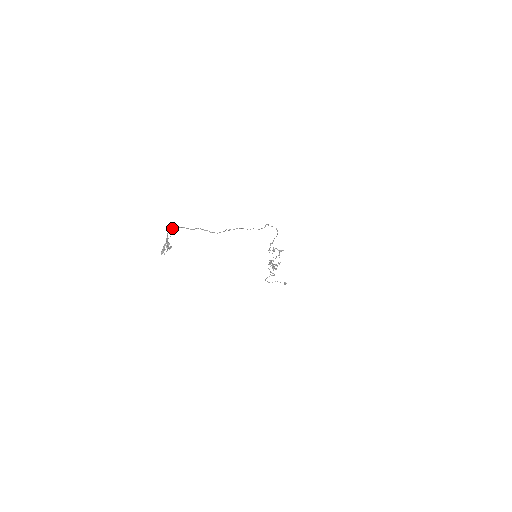
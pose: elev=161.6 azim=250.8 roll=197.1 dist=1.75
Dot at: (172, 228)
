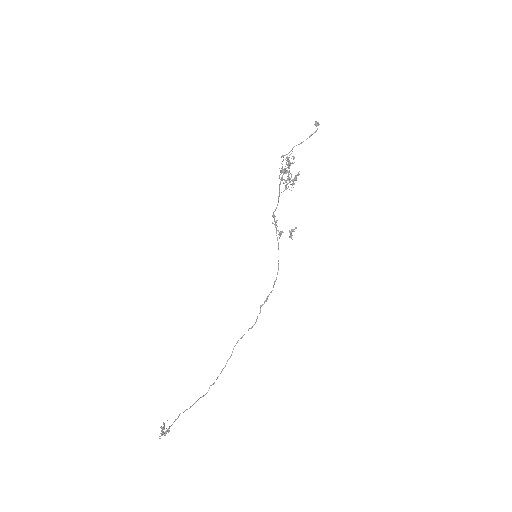
Dot at: occluded
